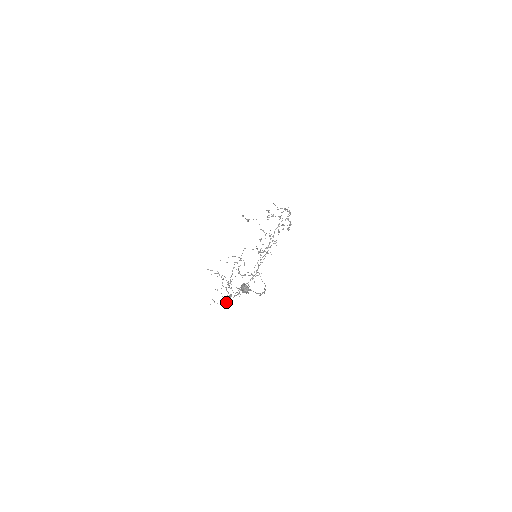
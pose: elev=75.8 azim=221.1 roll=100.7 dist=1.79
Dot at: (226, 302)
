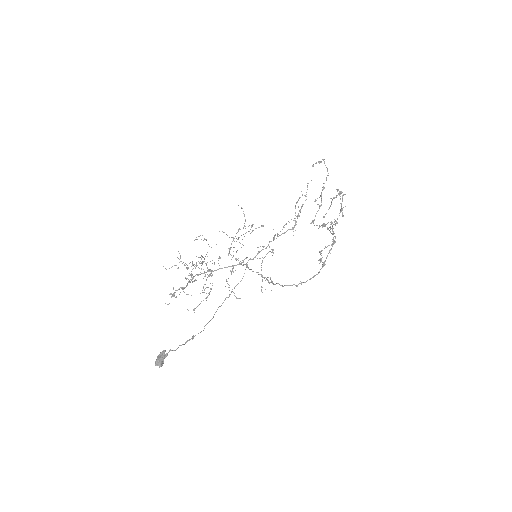
Dot at: (173, 296)
